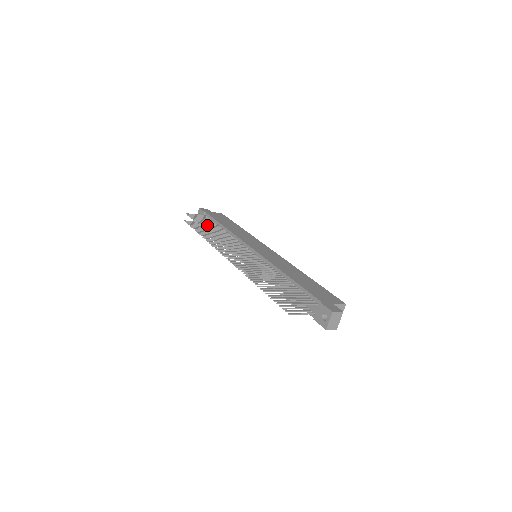
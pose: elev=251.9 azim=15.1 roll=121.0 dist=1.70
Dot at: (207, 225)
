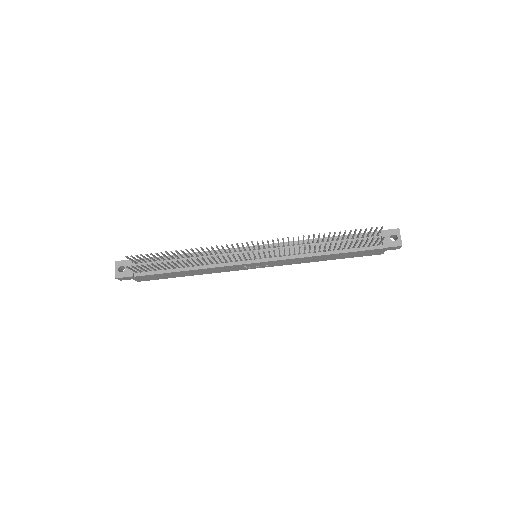
Dot at: (169, 255)
